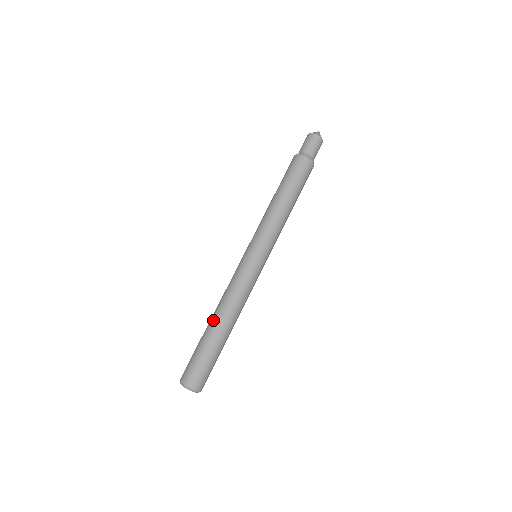
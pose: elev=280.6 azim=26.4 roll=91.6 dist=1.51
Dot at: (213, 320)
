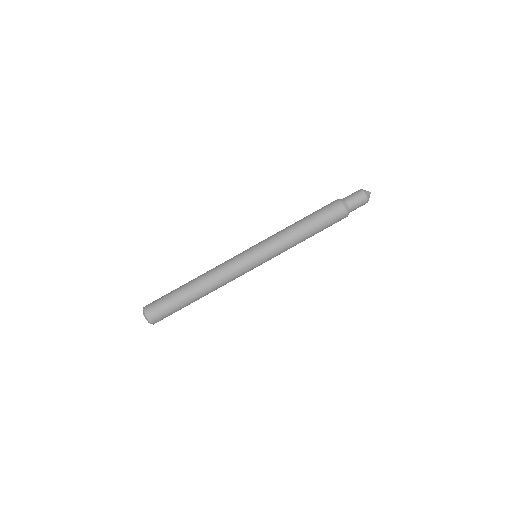
Dot at: (194, 283)
